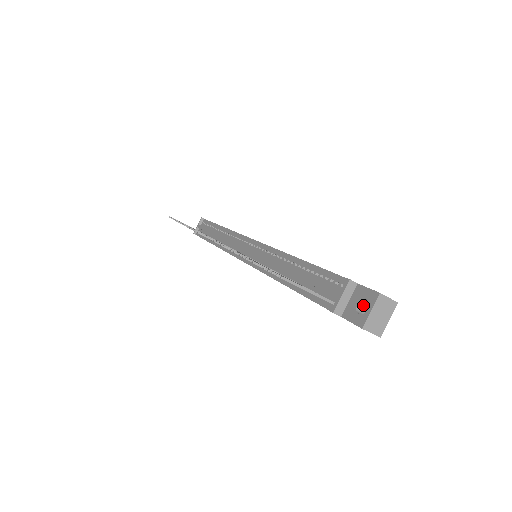
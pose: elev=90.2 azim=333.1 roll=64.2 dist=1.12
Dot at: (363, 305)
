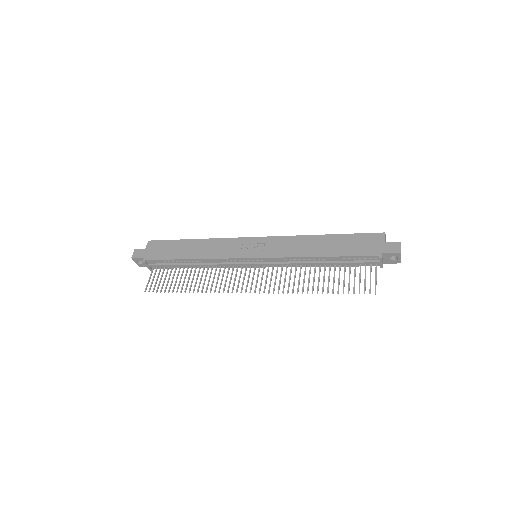
Dot at: (390, 255)
